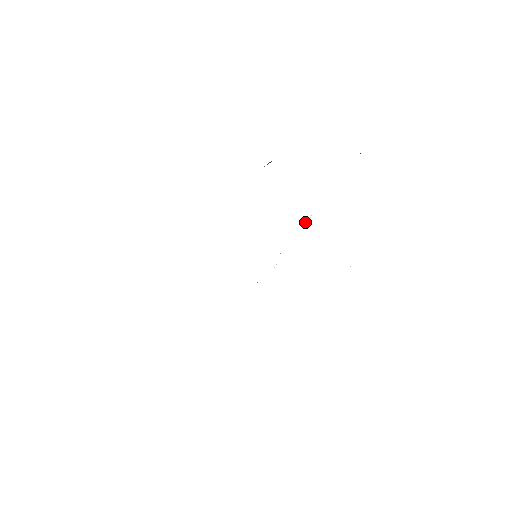
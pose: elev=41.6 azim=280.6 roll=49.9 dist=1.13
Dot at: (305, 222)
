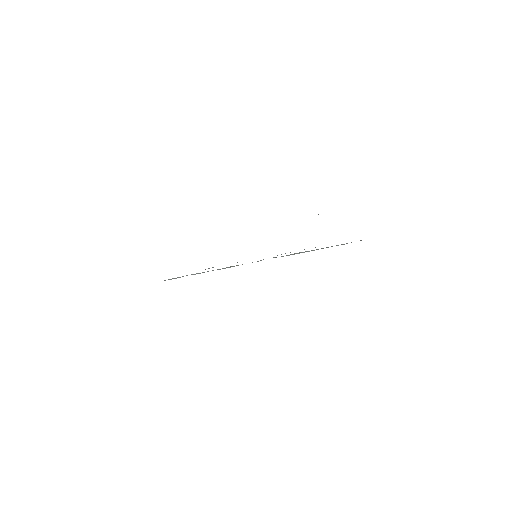
Dot at: occluded
